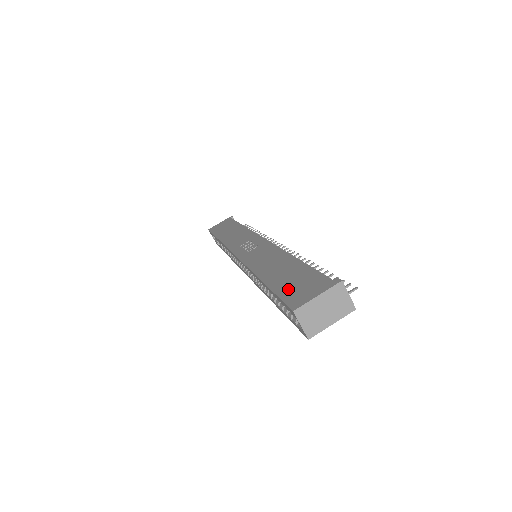
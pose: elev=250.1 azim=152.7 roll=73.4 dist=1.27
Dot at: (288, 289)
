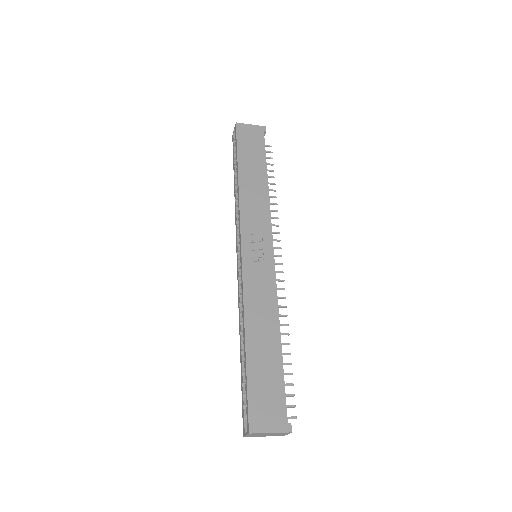
Dot at: (258, 393)
